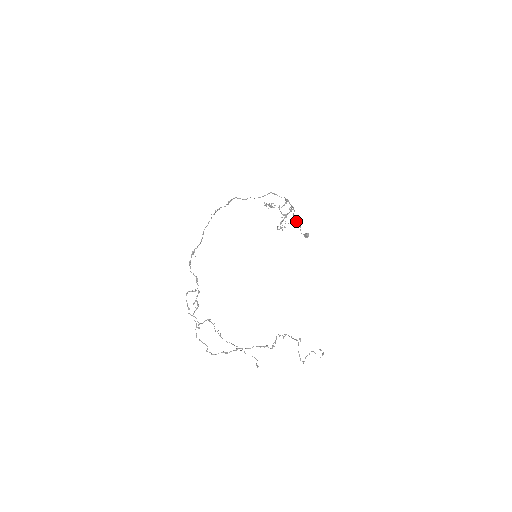
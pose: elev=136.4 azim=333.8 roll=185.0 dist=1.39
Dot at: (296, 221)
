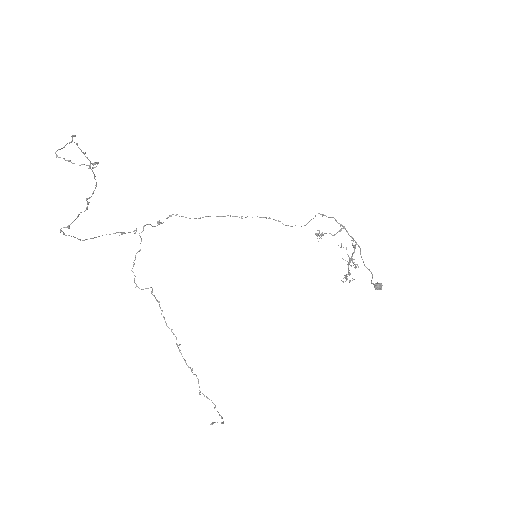
Dot at: (367, 268)
